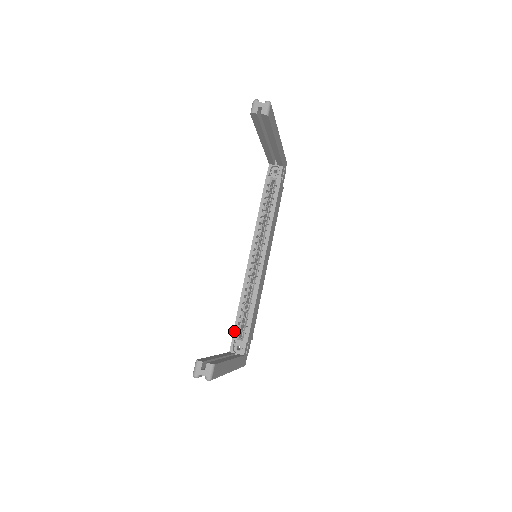
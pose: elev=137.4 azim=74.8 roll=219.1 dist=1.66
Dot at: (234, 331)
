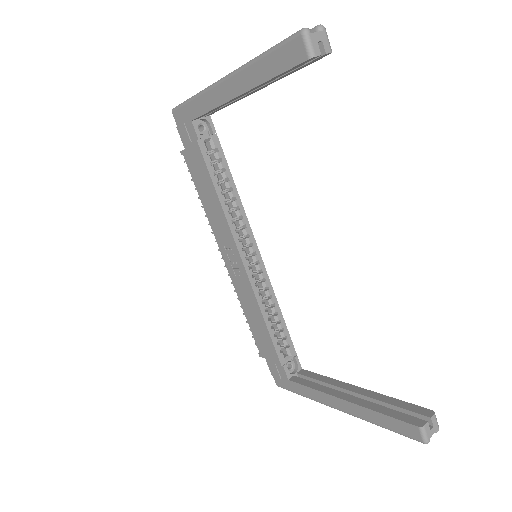
Dot at: (279, 355)
